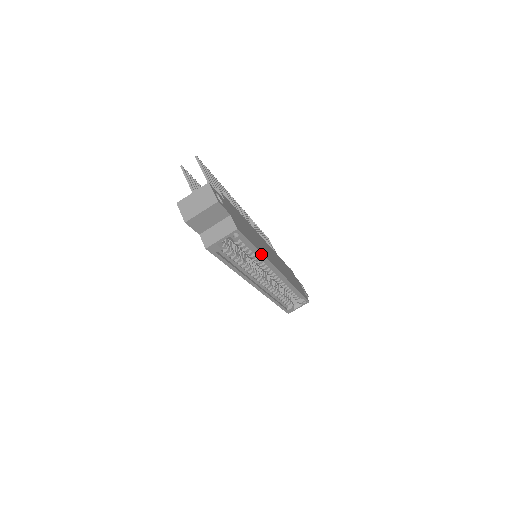
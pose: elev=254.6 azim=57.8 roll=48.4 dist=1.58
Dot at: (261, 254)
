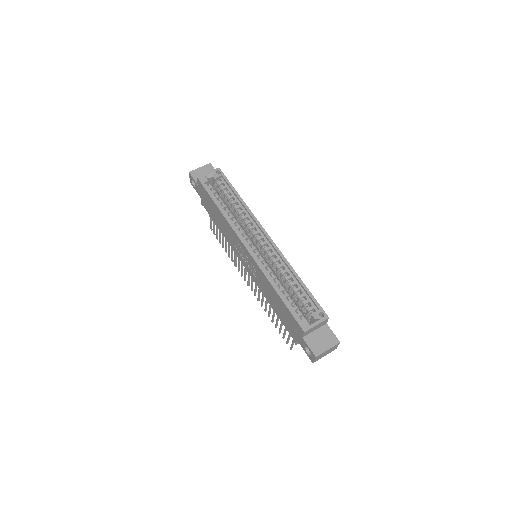
Dot at: (242, 200)
